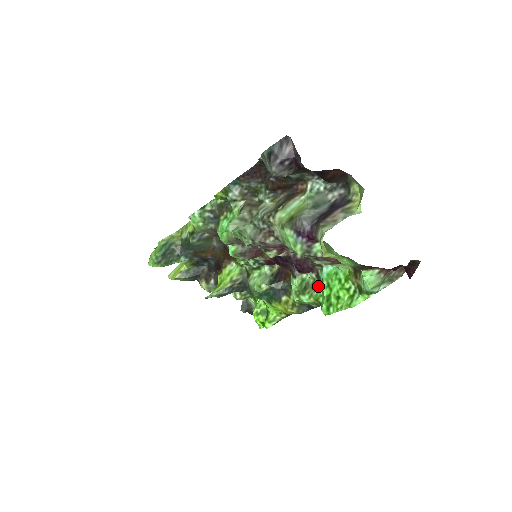
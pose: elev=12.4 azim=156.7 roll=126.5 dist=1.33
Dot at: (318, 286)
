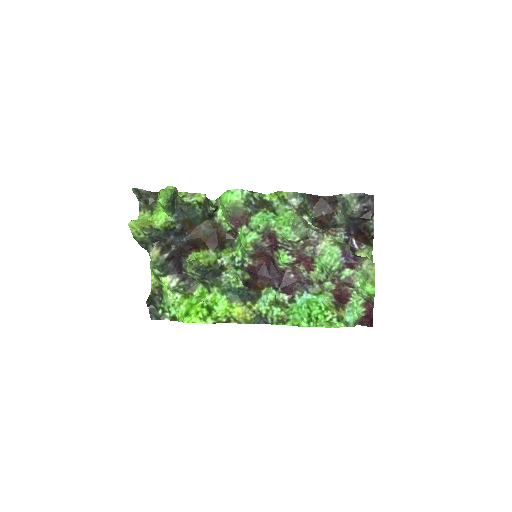
Dot at: (289, 306)
